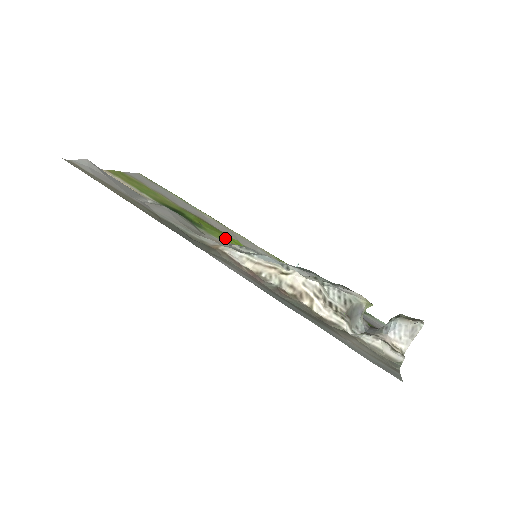
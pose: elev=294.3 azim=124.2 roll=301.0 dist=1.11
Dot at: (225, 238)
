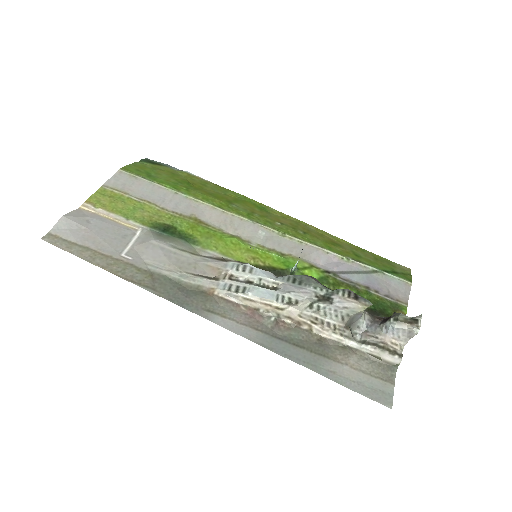
Dot at: (222, 244)
